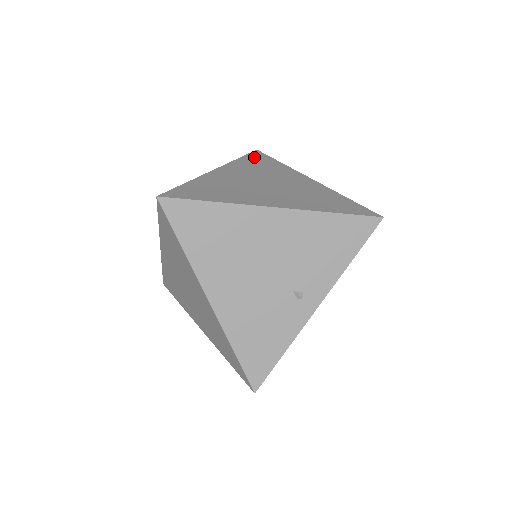
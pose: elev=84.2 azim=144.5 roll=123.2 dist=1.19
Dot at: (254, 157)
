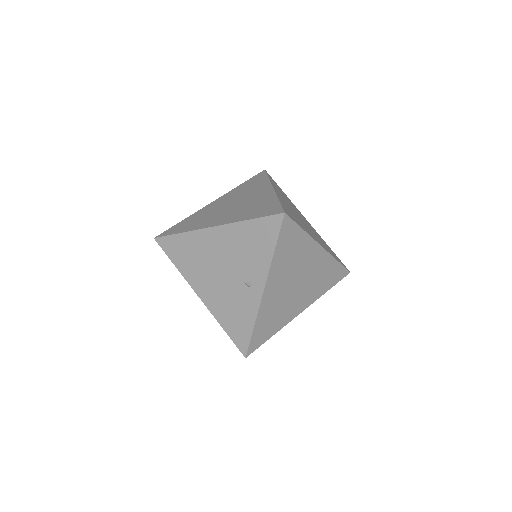
Dot at: (253, 179)
